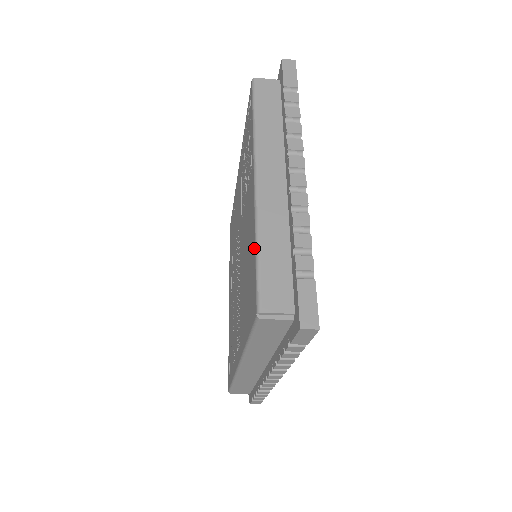
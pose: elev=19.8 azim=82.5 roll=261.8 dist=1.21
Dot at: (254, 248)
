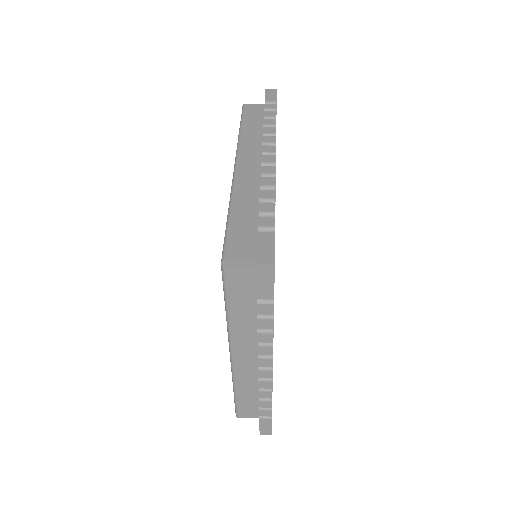
Dot at: occluded
